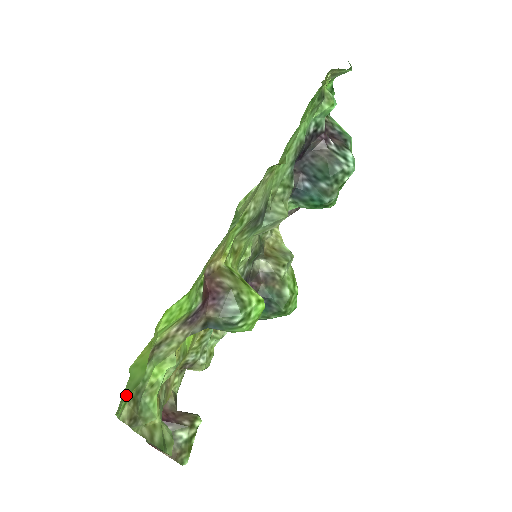
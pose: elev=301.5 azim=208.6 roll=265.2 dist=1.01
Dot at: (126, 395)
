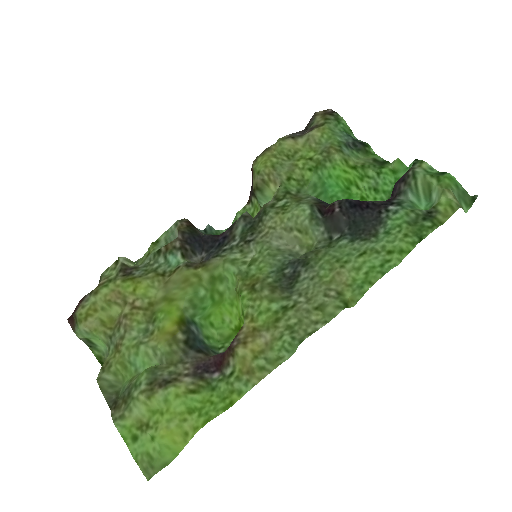
Dot at: (156, 469)
